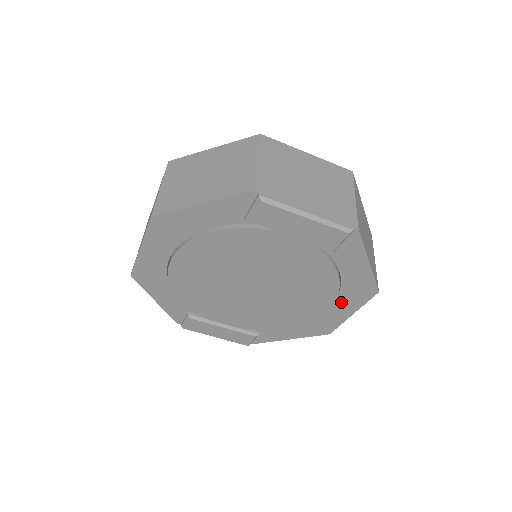
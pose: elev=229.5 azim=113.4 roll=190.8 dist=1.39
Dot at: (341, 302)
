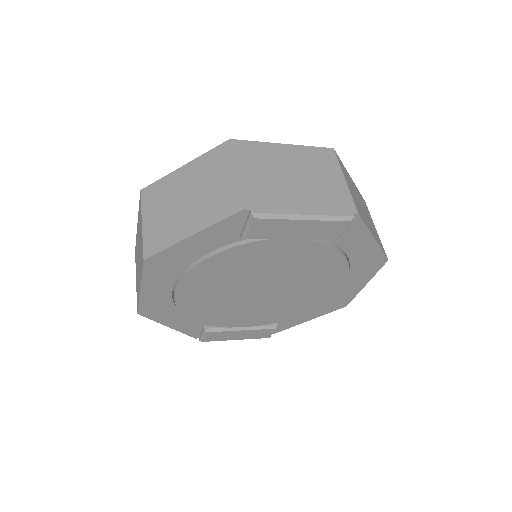
Dot at: (352, 278)
